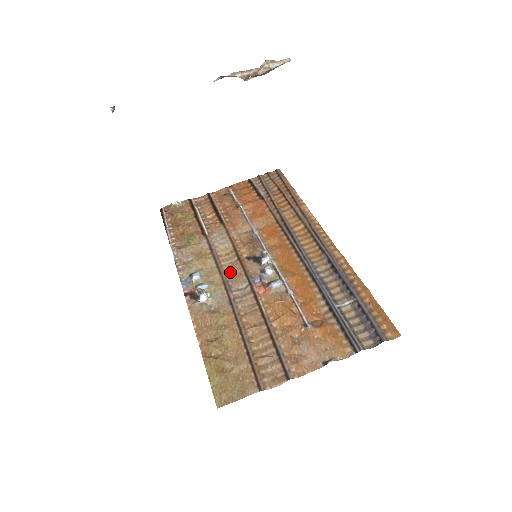
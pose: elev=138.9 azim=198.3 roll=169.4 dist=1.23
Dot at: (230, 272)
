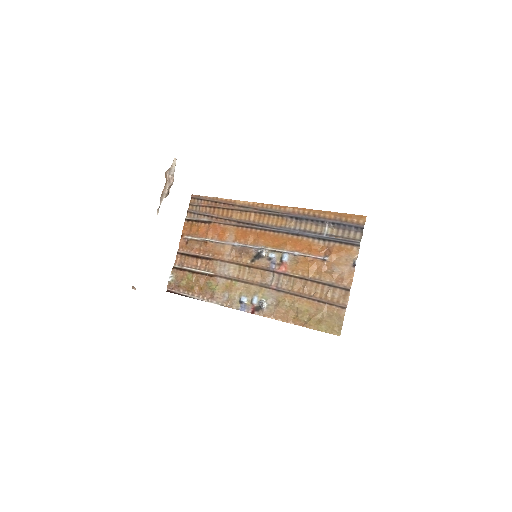
Dot at: (255, 278)
